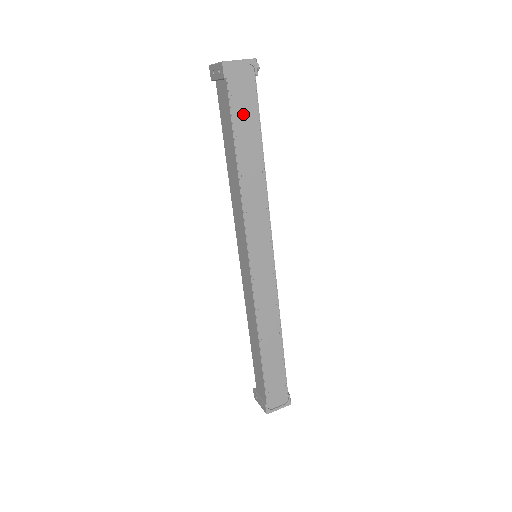
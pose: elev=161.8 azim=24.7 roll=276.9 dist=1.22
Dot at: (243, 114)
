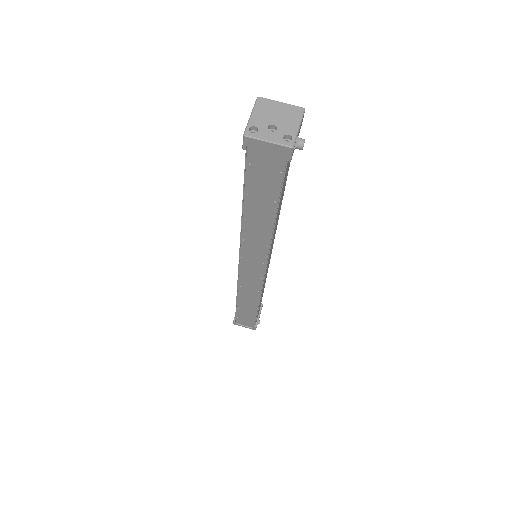
Dot at: (260, 182)
